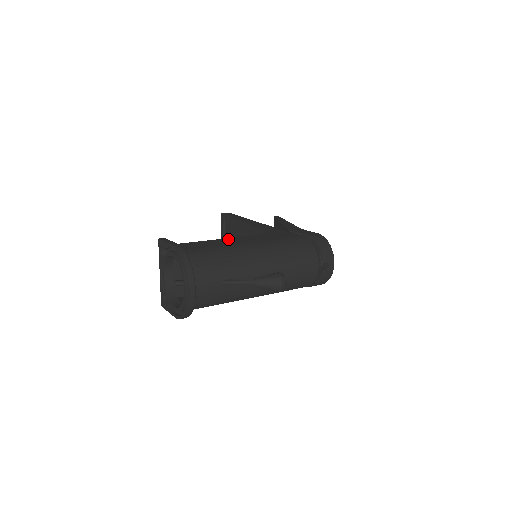
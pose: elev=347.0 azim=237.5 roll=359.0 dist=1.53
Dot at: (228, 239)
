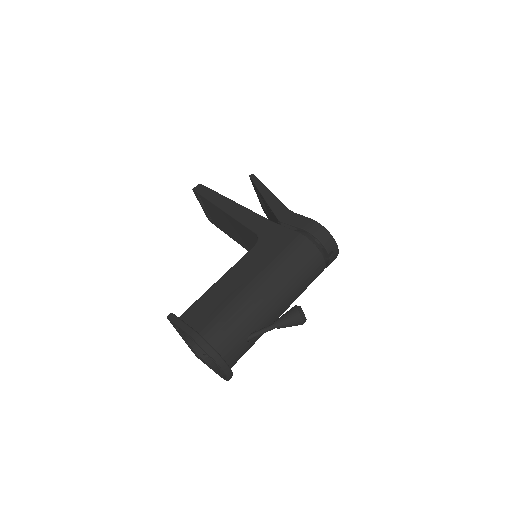
Dot at: (228, 276)
